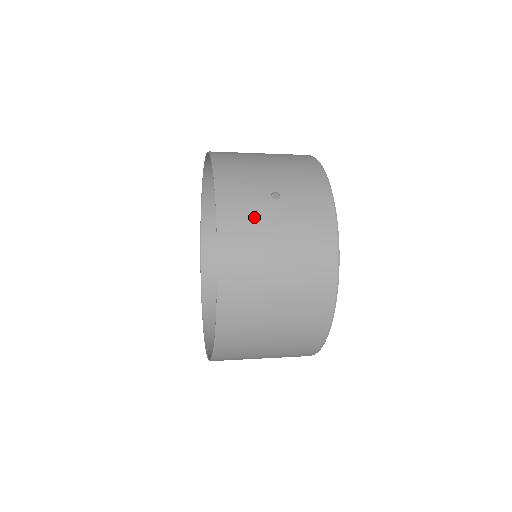
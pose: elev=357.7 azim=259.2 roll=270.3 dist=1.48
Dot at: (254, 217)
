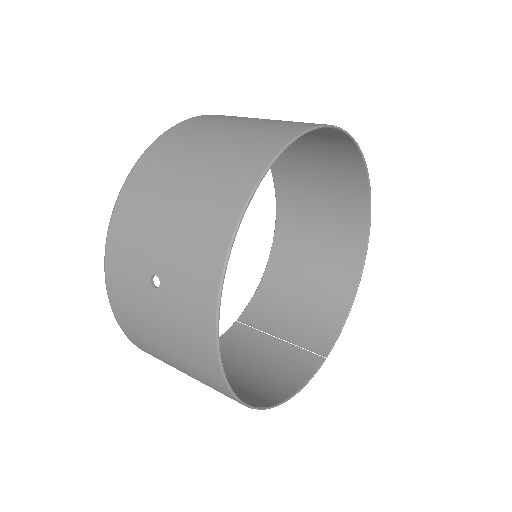
Dot at: (135, 302)
